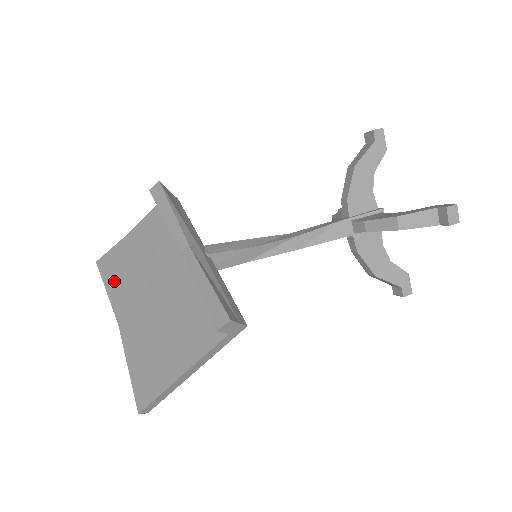
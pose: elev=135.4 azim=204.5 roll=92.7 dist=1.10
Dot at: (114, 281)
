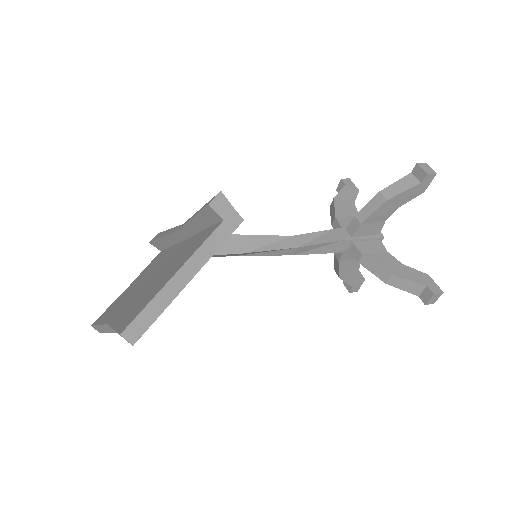
Dot at: (108, 314)
